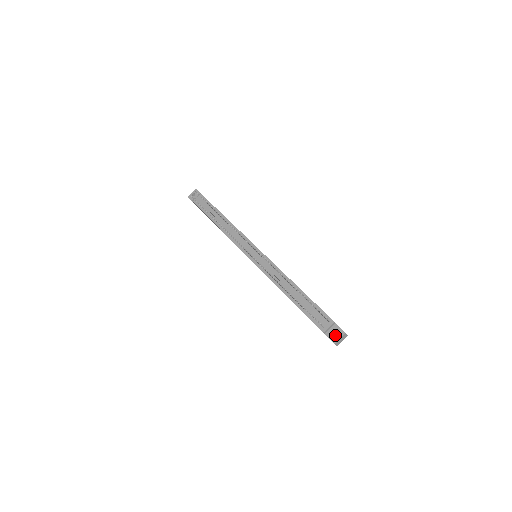
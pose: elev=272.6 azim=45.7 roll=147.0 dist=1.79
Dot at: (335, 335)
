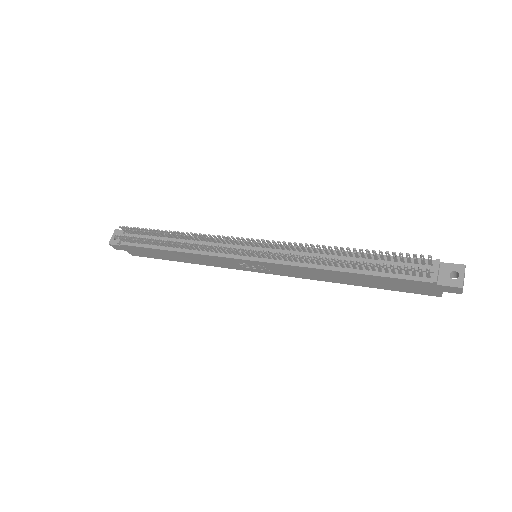
Dot at: occluded
